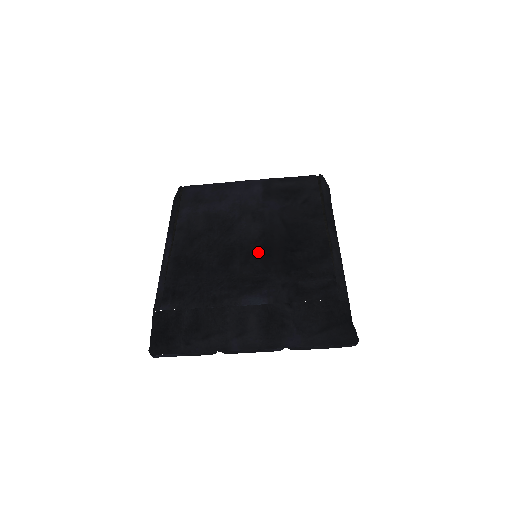
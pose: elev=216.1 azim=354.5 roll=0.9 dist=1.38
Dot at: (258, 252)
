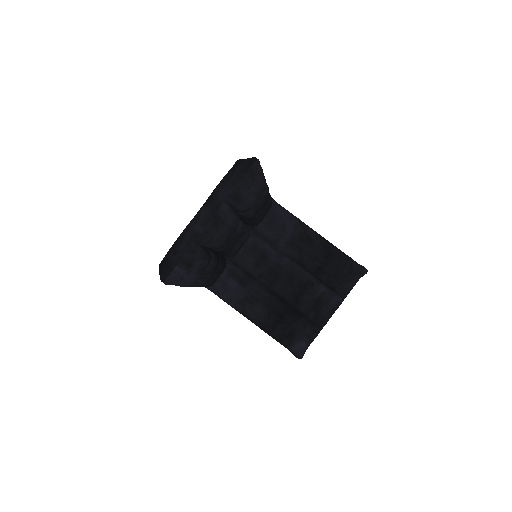
Dot at: occluded
